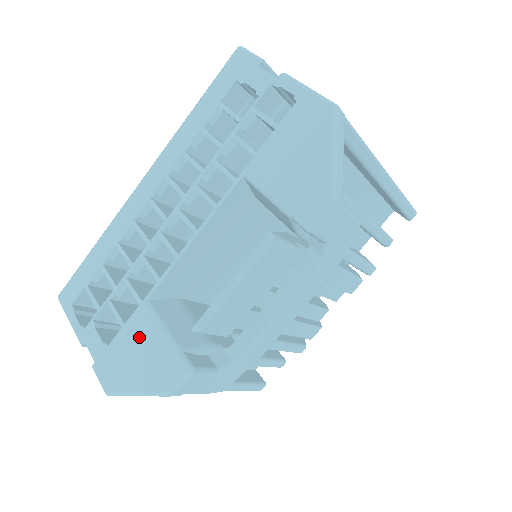
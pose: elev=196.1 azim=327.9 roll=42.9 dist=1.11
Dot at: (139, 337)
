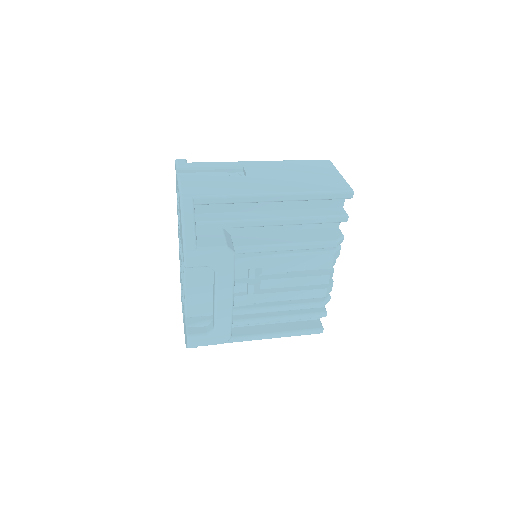
Dot at: (184, 320)
